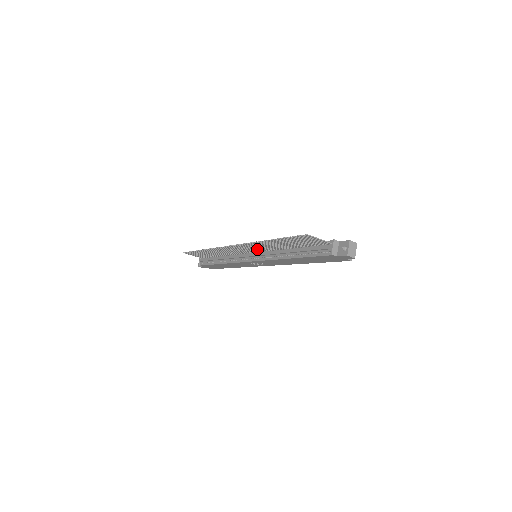
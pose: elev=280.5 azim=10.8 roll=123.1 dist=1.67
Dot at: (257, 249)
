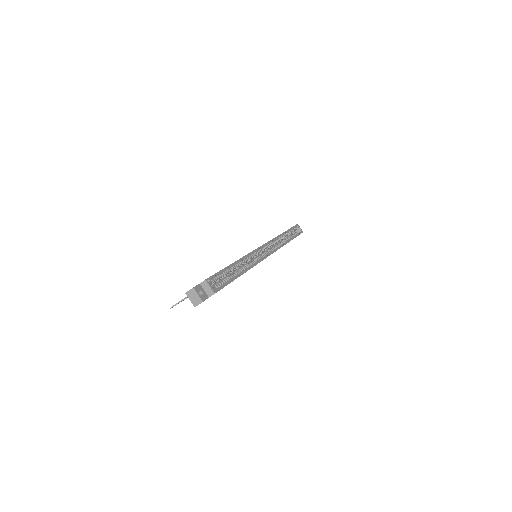
Dot at: occluded
